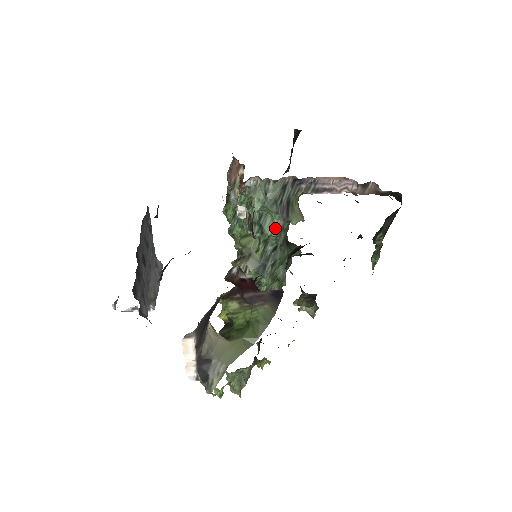
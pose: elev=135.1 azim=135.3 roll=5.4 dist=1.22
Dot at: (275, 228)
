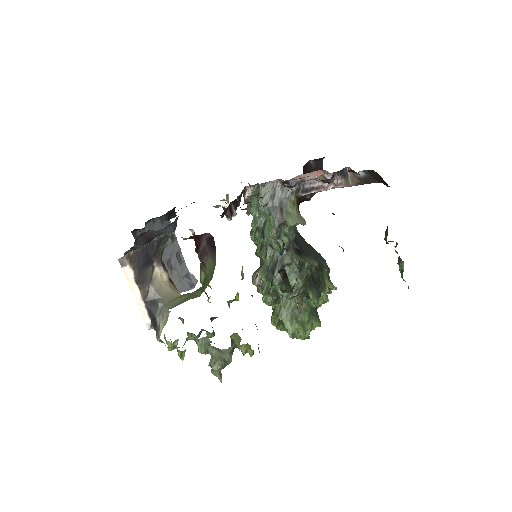
Dot at: (271, 229)
